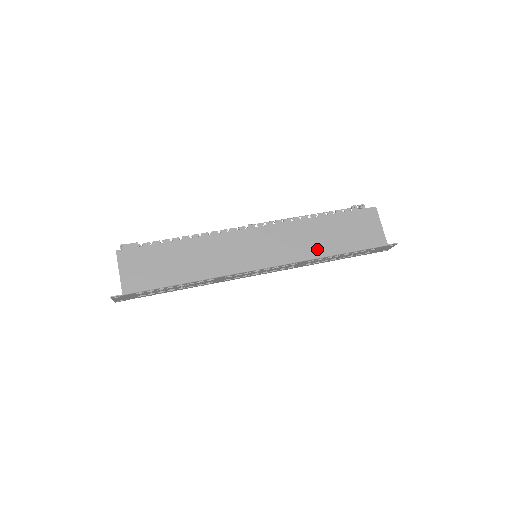
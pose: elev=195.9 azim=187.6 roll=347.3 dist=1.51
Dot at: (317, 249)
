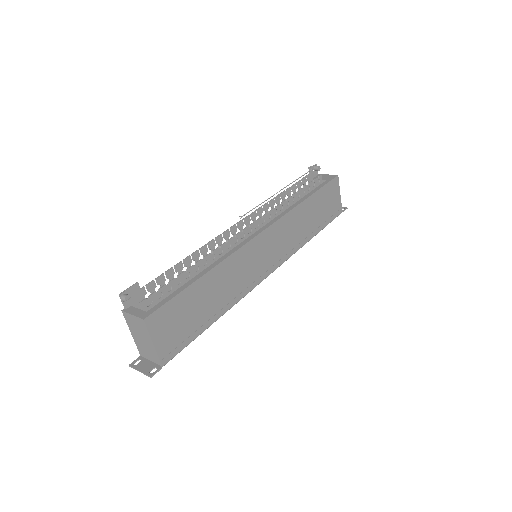
Dot at: (305, 235)
